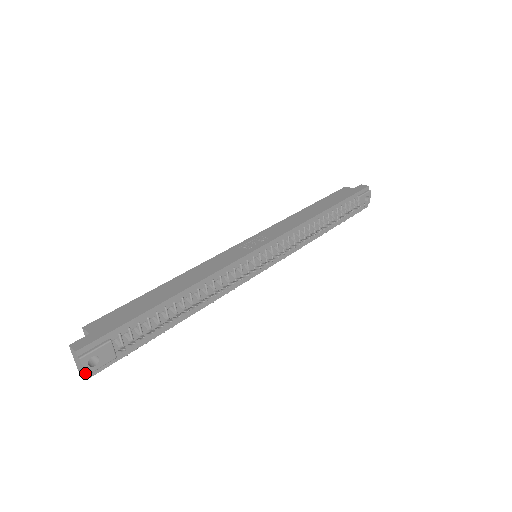
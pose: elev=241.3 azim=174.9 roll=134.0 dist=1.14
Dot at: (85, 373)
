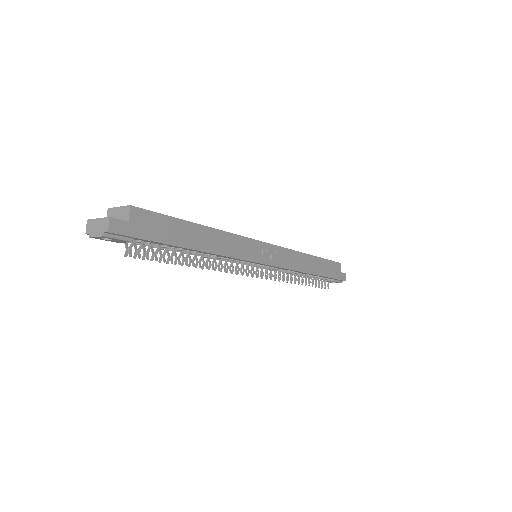
Dot at: (92, 237)
